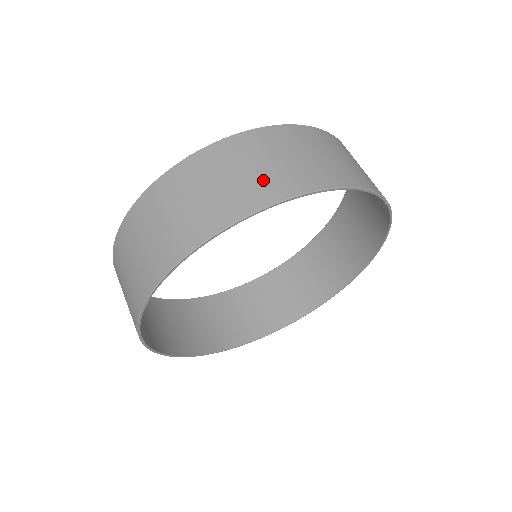
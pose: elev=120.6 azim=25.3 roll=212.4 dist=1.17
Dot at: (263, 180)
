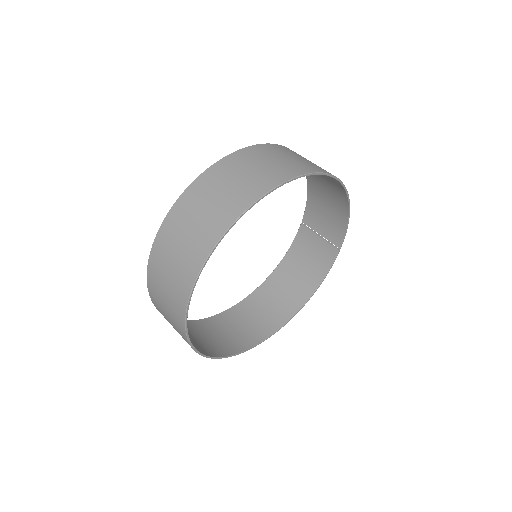
Dot at: occluded
